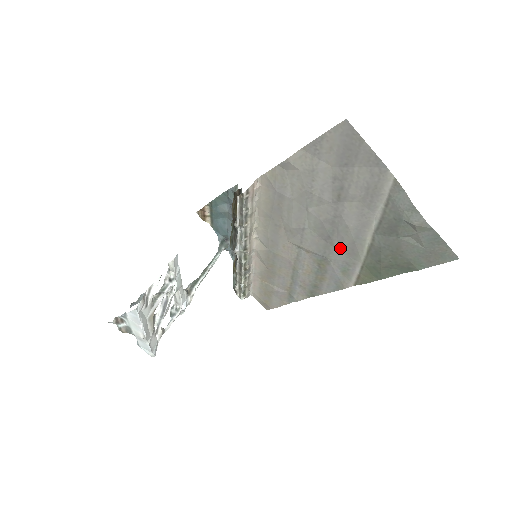
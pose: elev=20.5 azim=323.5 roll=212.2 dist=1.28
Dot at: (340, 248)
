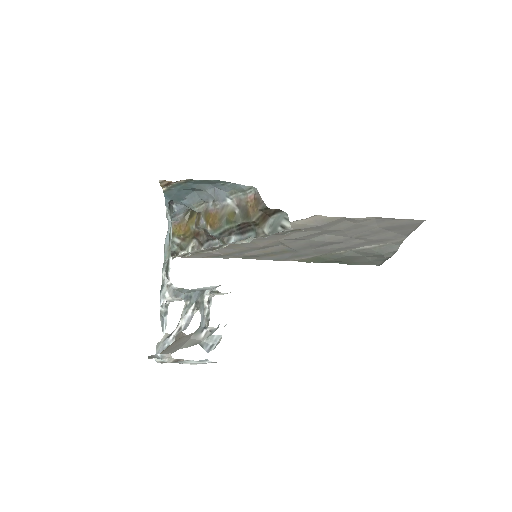
Dot at: (315, 250)
